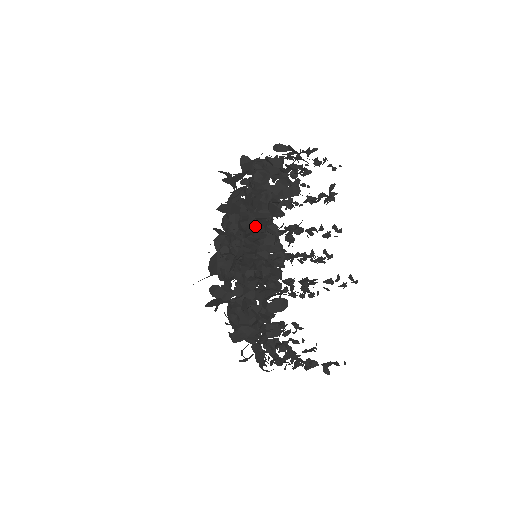
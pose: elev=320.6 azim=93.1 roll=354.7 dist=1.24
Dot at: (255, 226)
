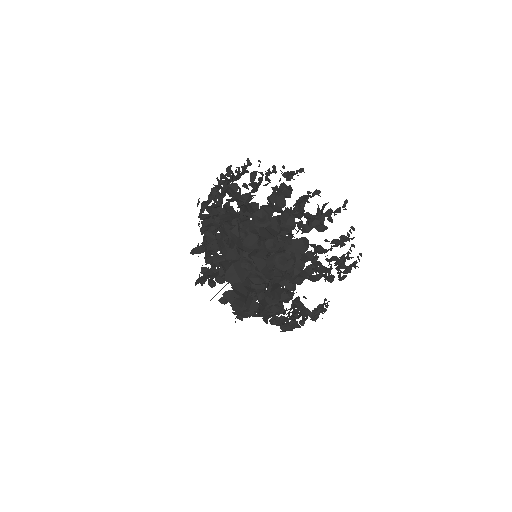
Dot at: occluded
